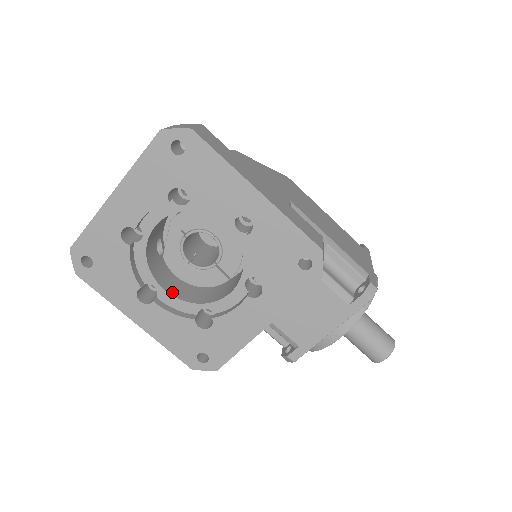
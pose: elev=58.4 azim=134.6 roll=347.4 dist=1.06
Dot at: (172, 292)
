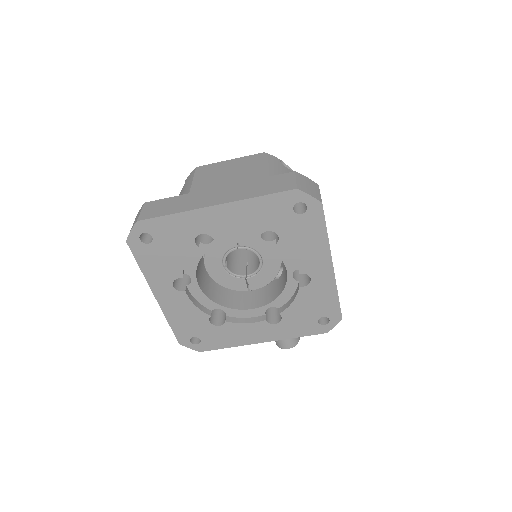
Dot at: (201, 286)
